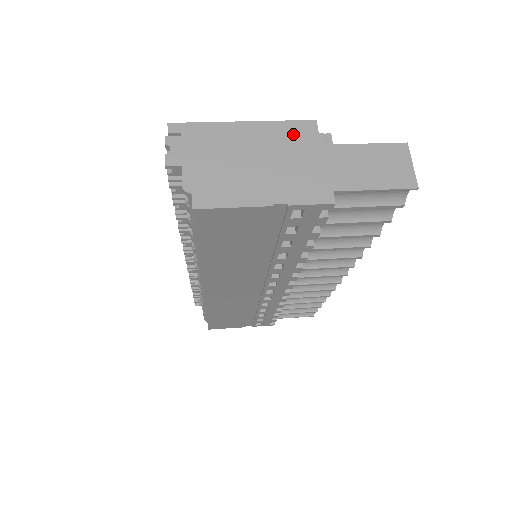
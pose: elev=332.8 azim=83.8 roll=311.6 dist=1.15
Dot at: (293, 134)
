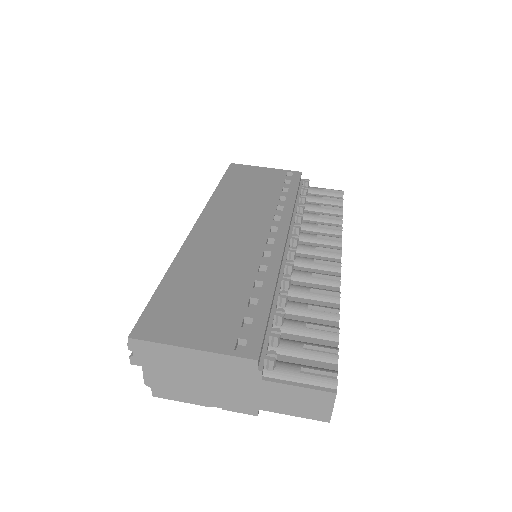
Dot at: (234, 367)
